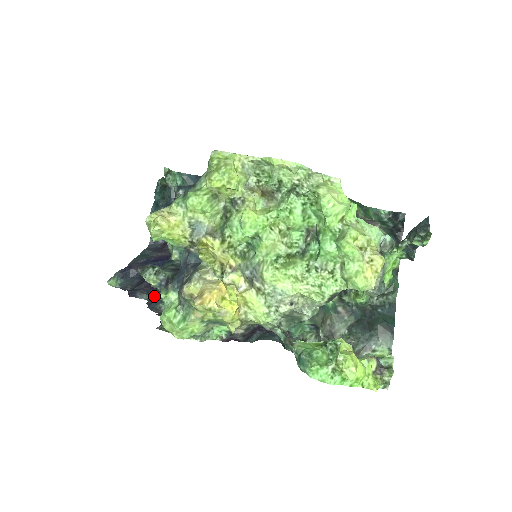
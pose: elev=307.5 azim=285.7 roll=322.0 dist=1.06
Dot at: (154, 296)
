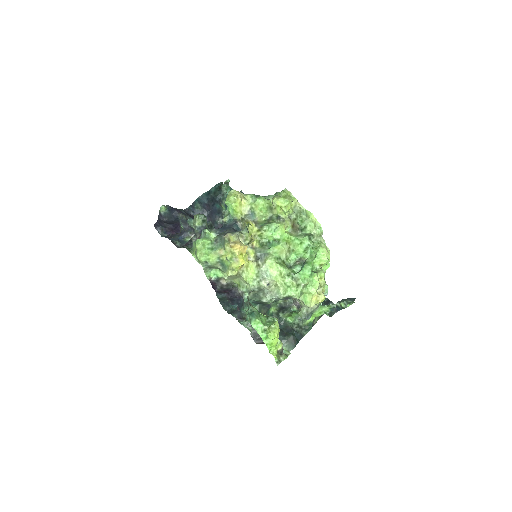
Dot at: (174, 235)
